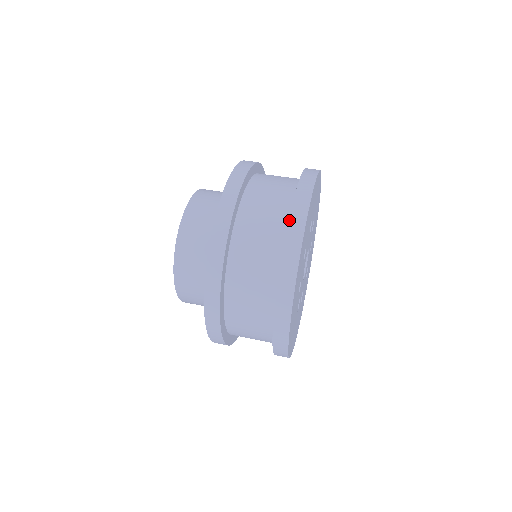
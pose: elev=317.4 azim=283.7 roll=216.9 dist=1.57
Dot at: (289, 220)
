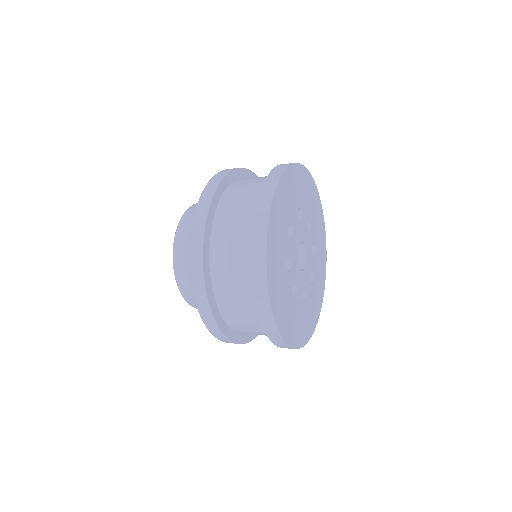
Dot at: occluded
